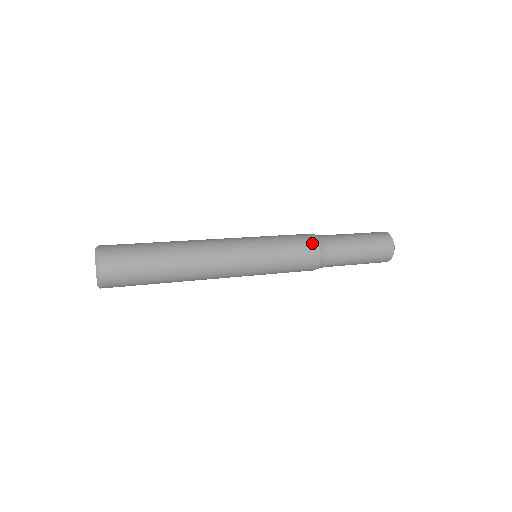
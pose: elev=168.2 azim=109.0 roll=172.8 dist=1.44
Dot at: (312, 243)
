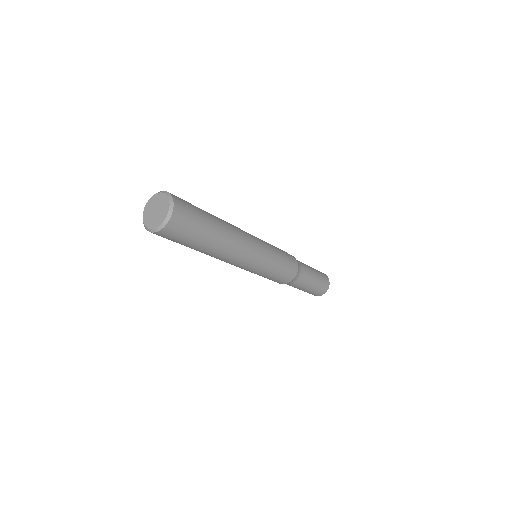
Dot at: (291, 255)
